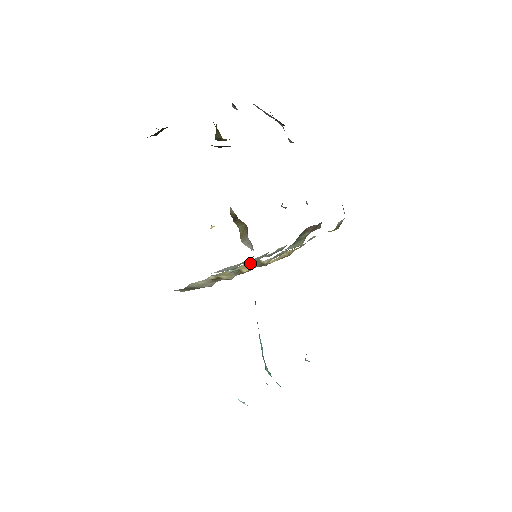
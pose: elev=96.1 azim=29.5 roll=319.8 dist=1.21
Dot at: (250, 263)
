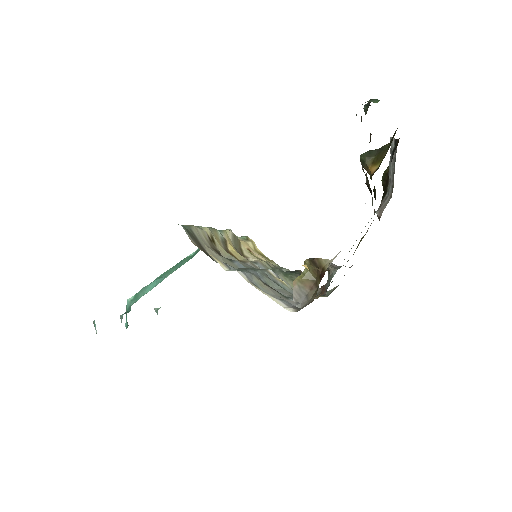
Dot at: (233, 236)
